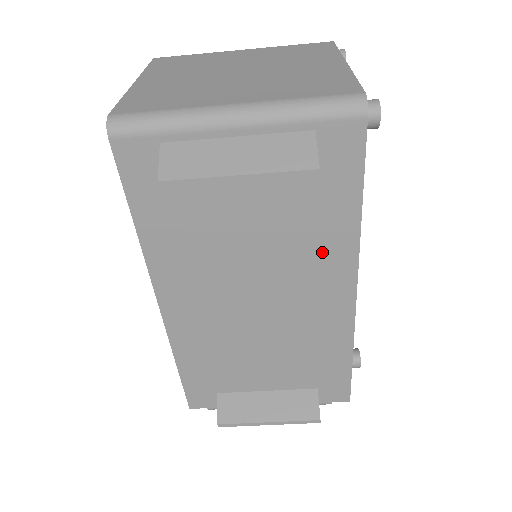
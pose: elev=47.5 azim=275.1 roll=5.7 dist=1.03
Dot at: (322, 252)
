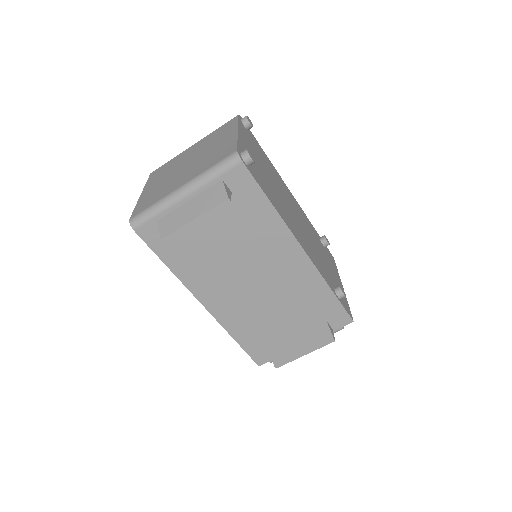
Dot at: (268, 237)
